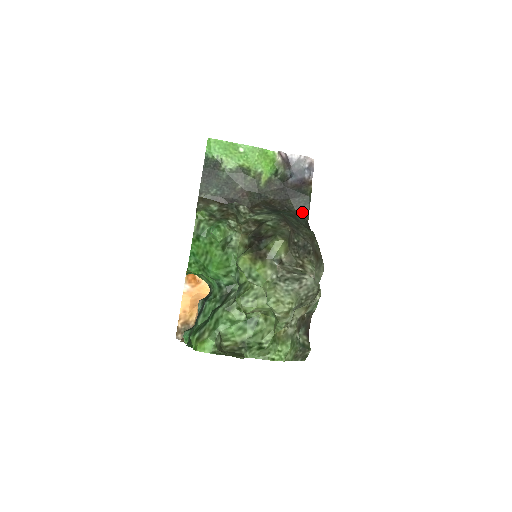
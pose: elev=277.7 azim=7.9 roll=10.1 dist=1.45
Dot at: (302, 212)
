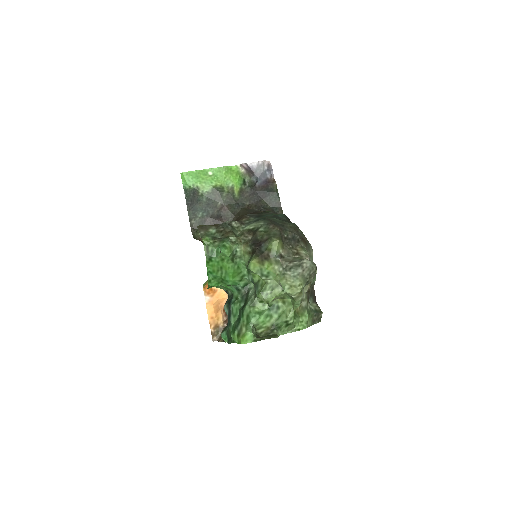
Dot at: (275, 207)
